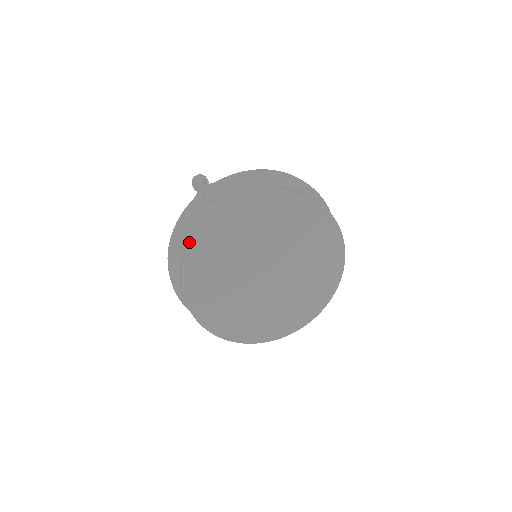
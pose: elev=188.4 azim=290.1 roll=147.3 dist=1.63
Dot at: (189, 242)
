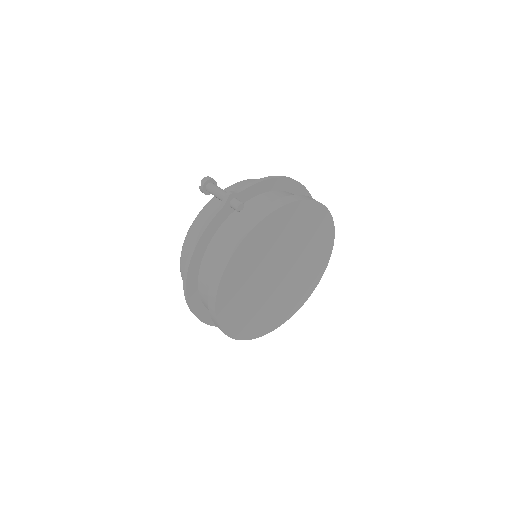
Dot at: (229, 253)
